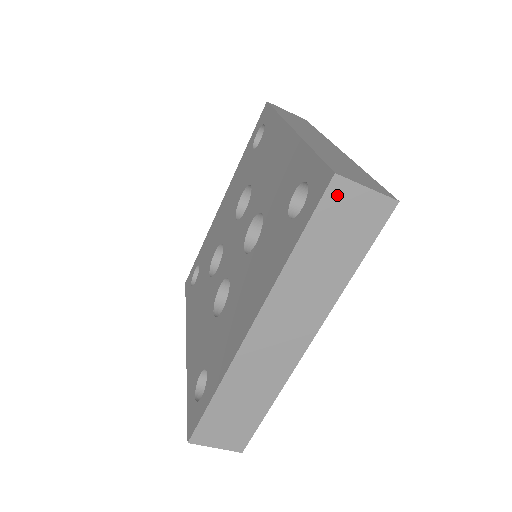
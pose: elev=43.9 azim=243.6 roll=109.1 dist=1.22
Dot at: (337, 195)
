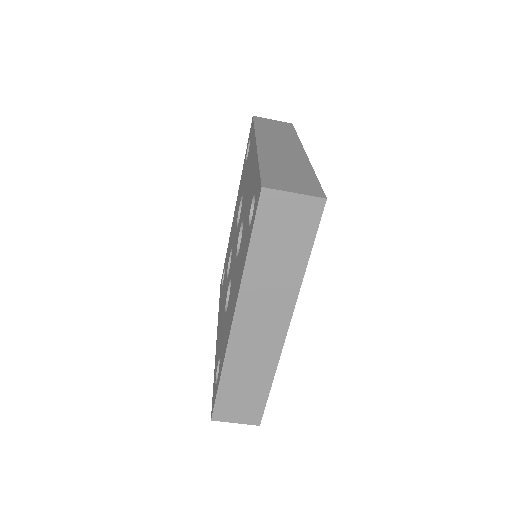
Dot at: (270, 204)
